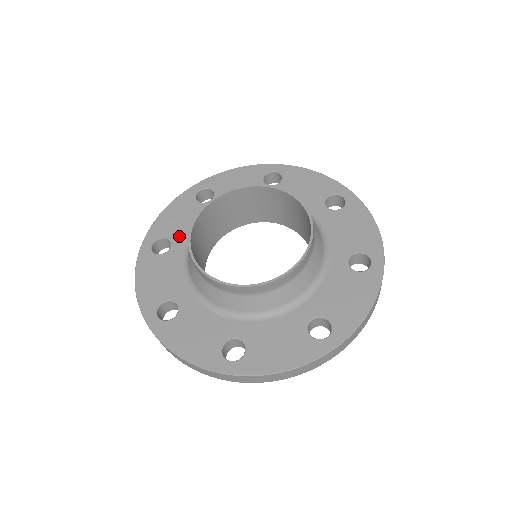
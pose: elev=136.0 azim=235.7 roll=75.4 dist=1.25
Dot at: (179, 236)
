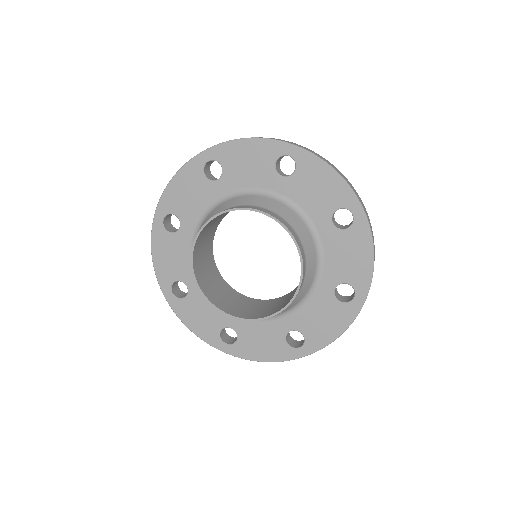
Dot at: (187, 217)
